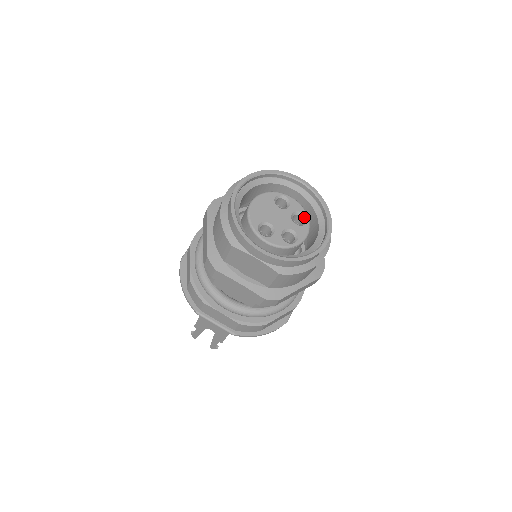
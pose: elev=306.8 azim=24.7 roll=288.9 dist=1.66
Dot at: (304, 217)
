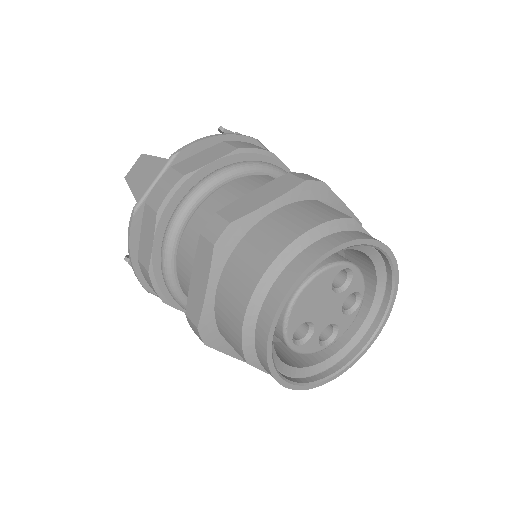
Dot at: (359, 298)
